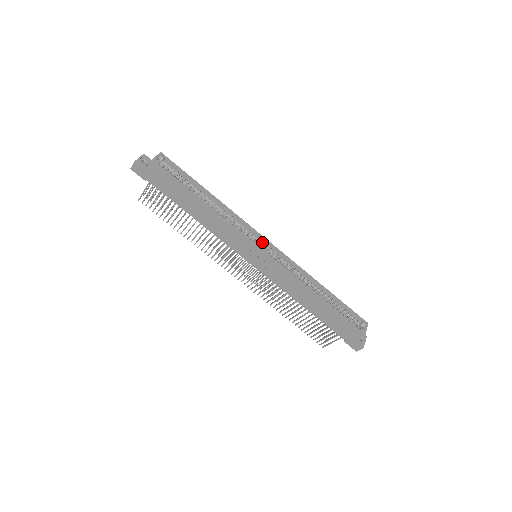
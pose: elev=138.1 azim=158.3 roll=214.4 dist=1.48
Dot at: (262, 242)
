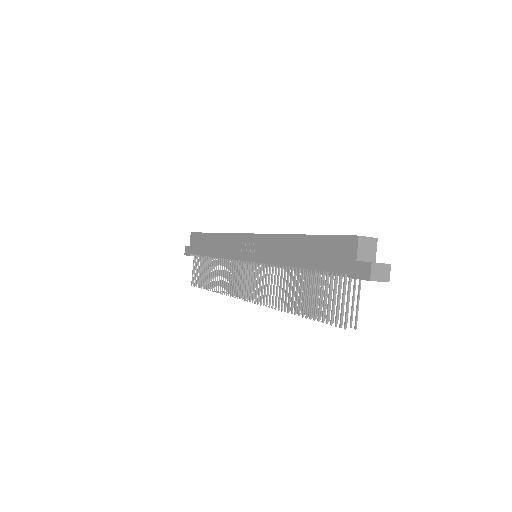
Dot at: occluded
